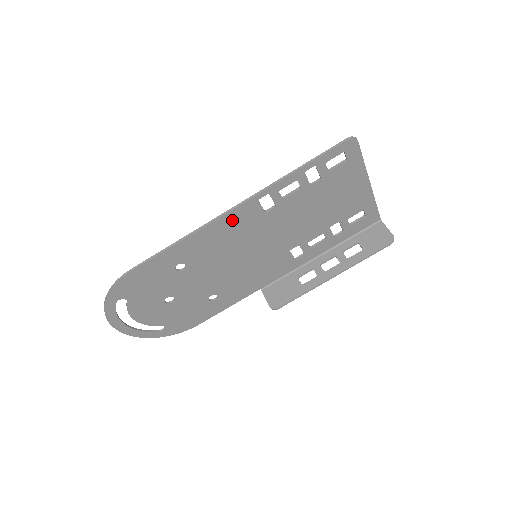
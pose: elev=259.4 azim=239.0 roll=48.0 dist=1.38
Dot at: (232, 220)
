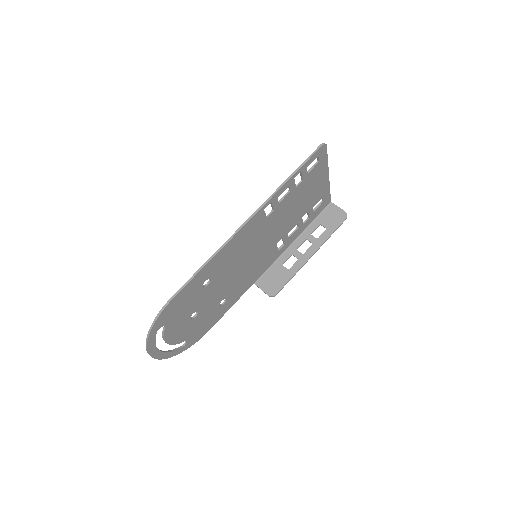
Dot at: (246, 231)
